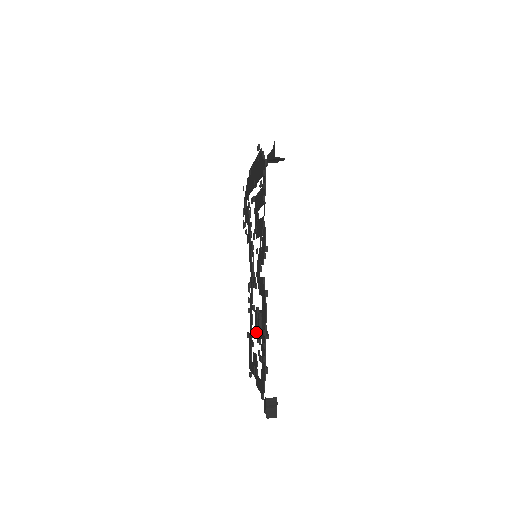
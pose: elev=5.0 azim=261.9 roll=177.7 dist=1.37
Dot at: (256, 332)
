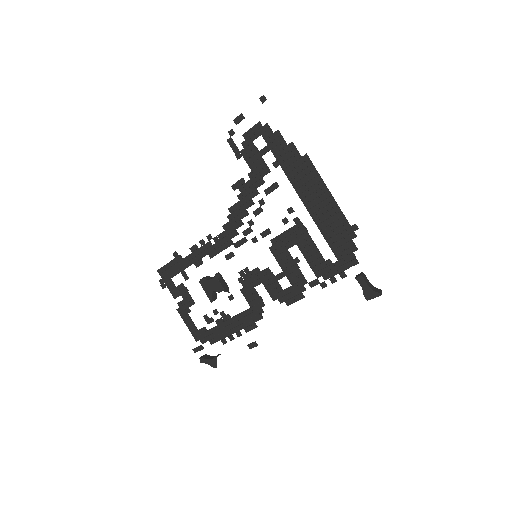
Dot at: (204, 286)
